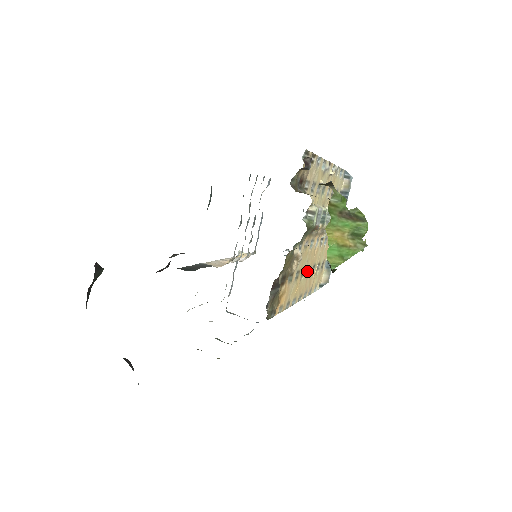
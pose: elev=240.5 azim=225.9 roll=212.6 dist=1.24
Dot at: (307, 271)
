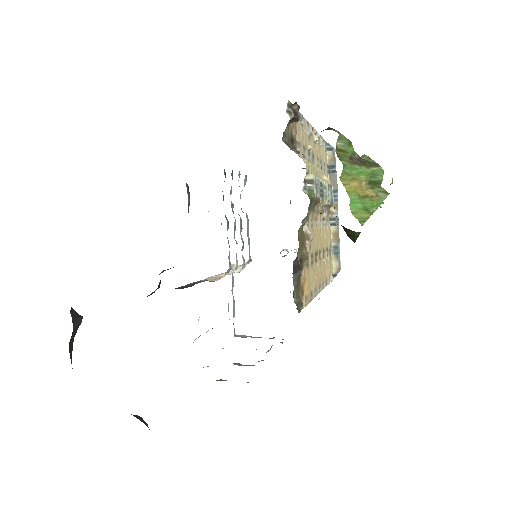
Dot at: occluded
